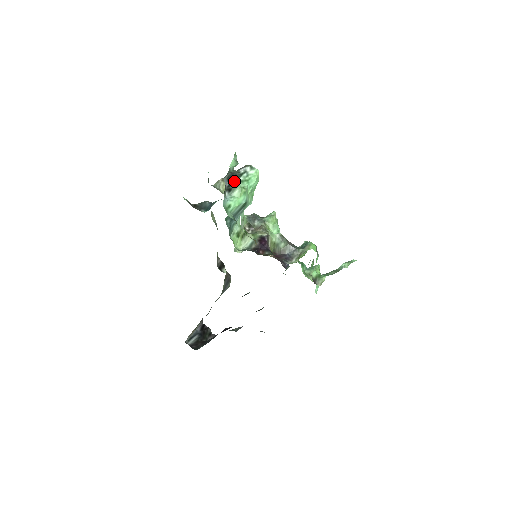
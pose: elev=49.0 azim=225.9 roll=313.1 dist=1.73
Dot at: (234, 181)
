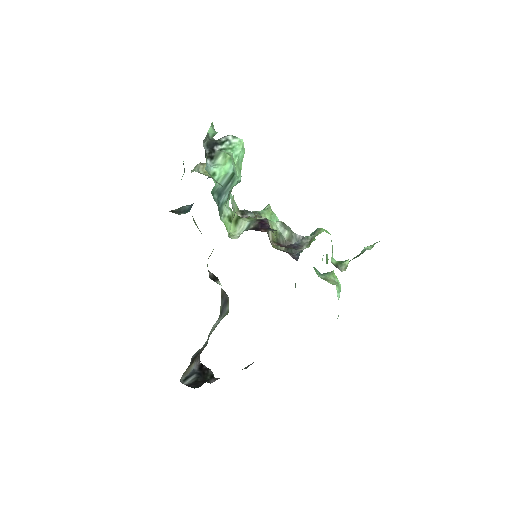
Dot at: (215, 148)
